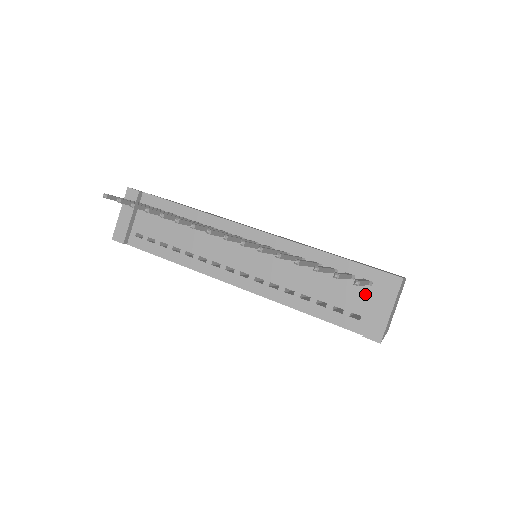
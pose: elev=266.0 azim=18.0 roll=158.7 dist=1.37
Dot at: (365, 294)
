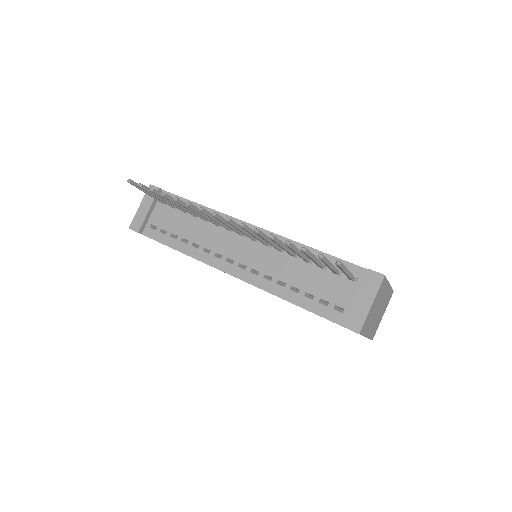
Dot at: (349, 289)
